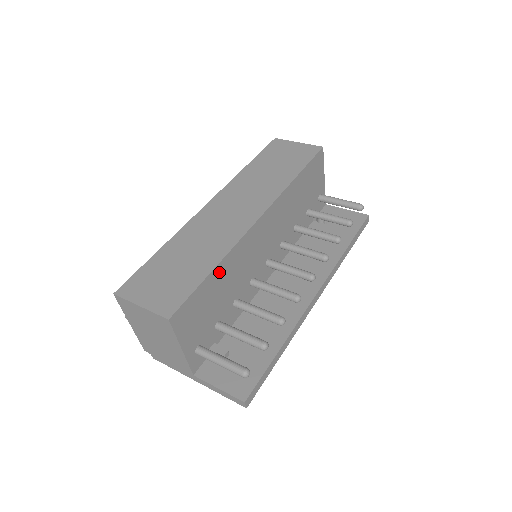
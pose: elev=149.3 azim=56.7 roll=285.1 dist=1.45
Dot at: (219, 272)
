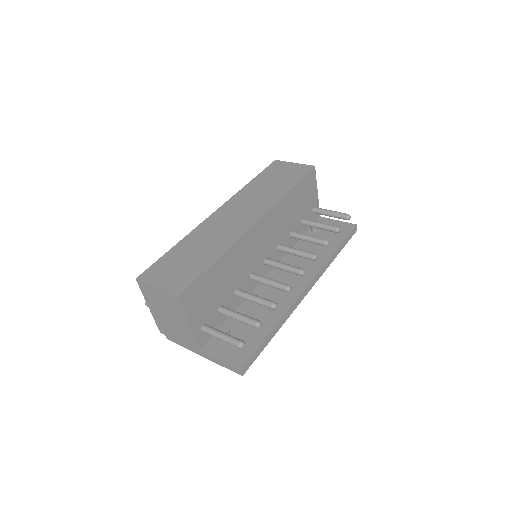
Dot at: (222, 263)
